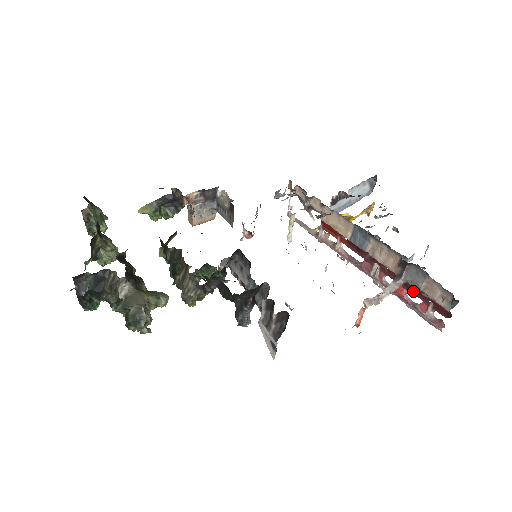
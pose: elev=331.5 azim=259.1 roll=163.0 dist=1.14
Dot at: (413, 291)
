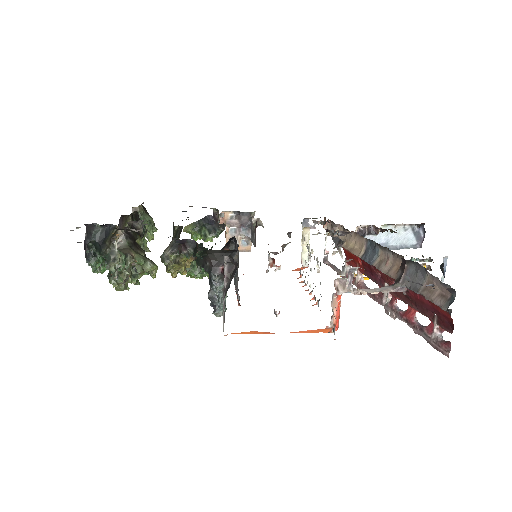
Dot at: (417, 305)
